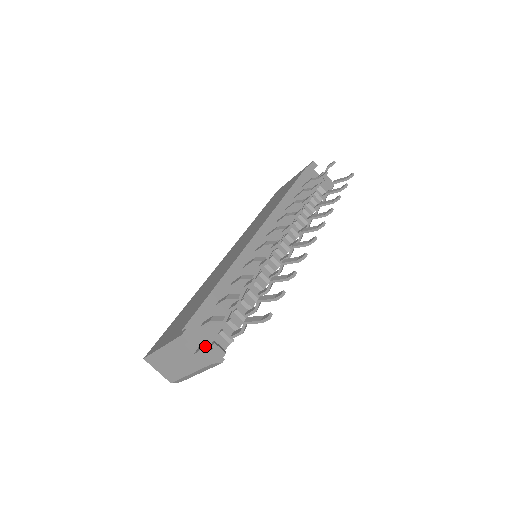
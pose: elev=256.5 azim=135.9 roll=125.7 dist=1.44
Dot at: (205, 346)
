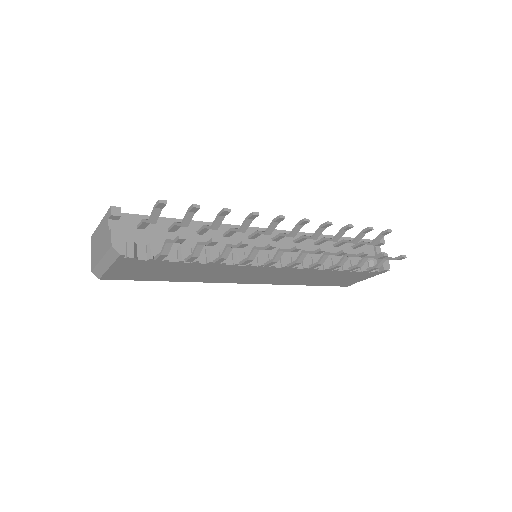
Dot at: (121, 231)
